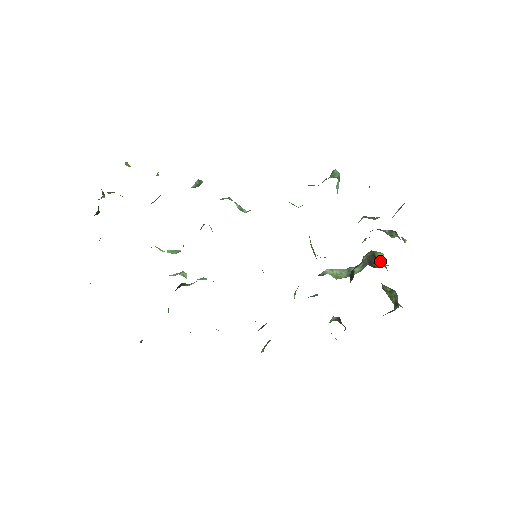
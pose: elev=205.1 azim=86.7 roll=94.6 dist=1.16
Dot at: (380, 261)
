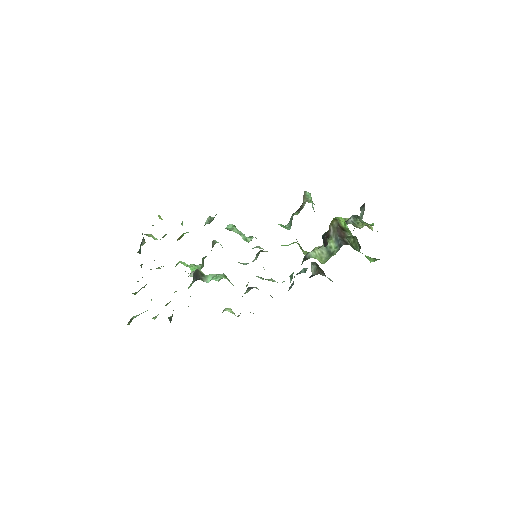
Dot at: (345, 229)
